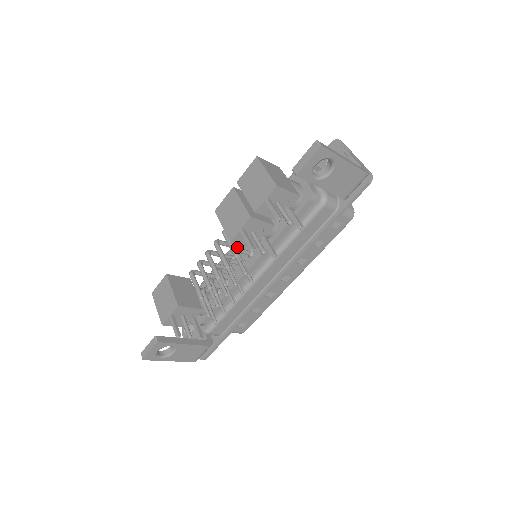
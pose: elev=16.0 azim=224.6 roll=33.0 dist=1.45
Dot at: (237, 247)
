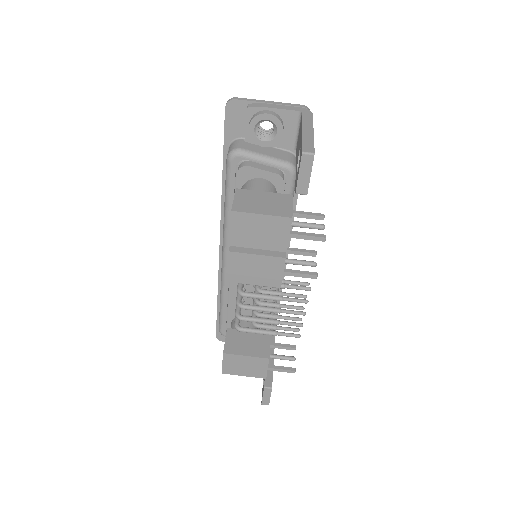
Dot at: occluded
